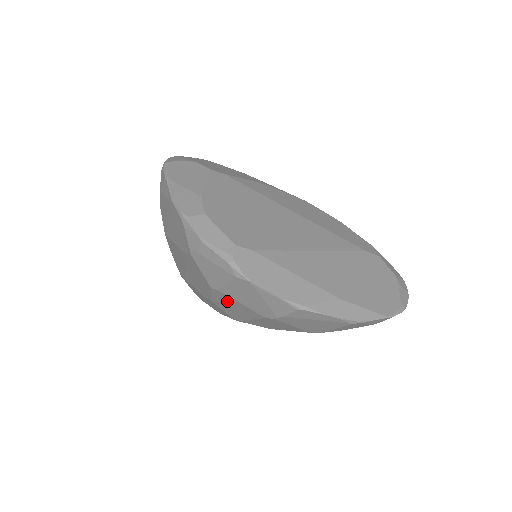
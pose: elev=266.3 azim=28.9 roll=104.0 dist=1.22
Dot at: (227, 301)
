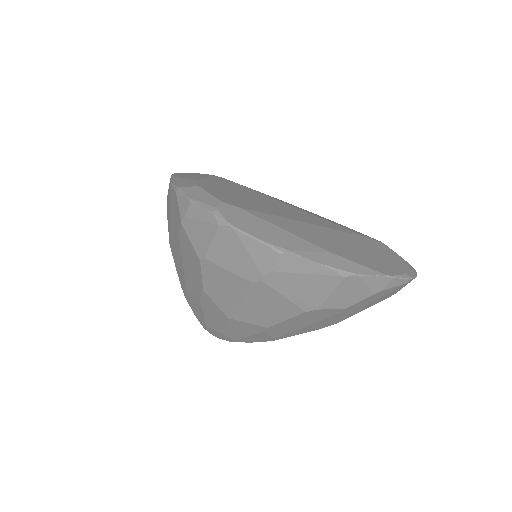
Dot at: (216, 278)
